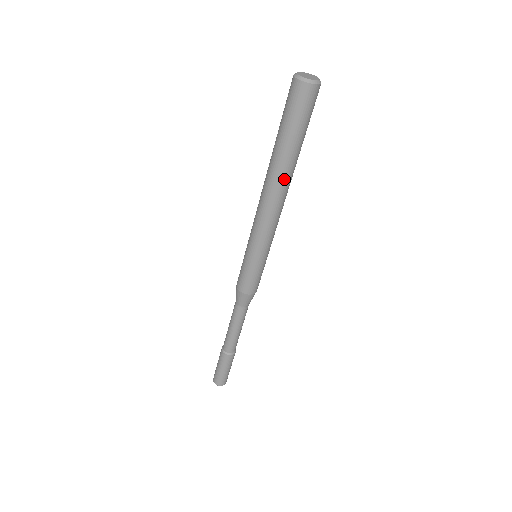
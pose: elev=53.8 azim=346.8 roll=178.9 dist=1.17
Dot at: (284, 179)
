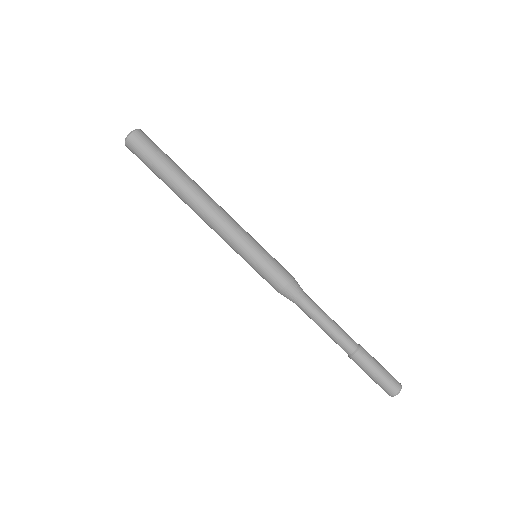
Dot at: (189, 191)
